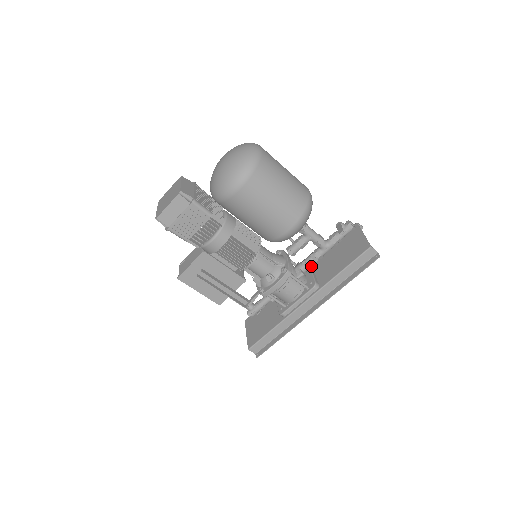
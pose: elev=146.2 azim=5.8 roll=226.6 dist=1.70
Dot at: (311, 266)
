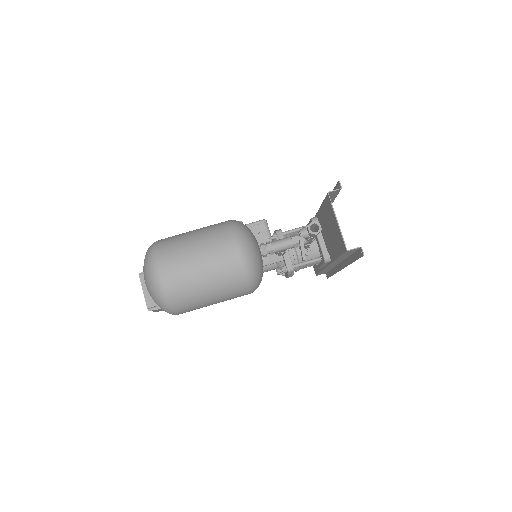
Dot at: occluded
